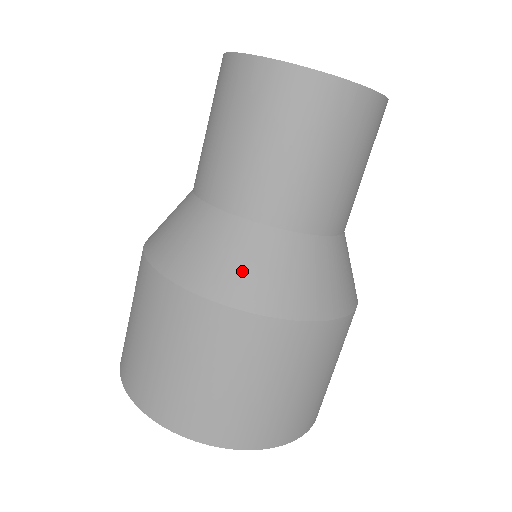
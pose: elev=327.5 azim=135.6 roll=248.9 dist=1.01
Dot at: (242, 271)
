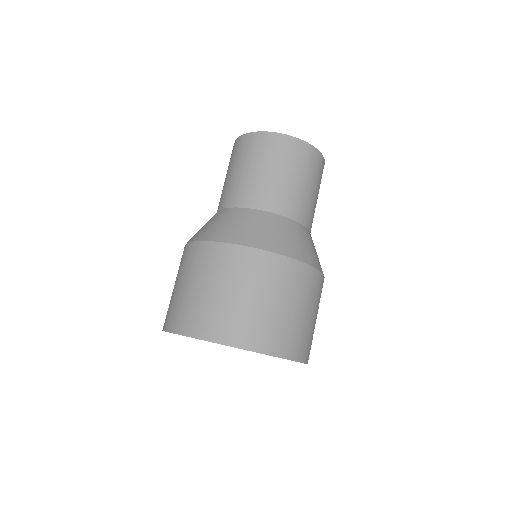
Dot at: (275, 236)
